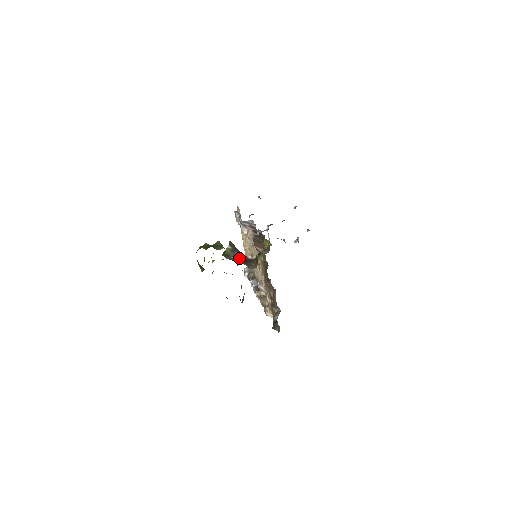
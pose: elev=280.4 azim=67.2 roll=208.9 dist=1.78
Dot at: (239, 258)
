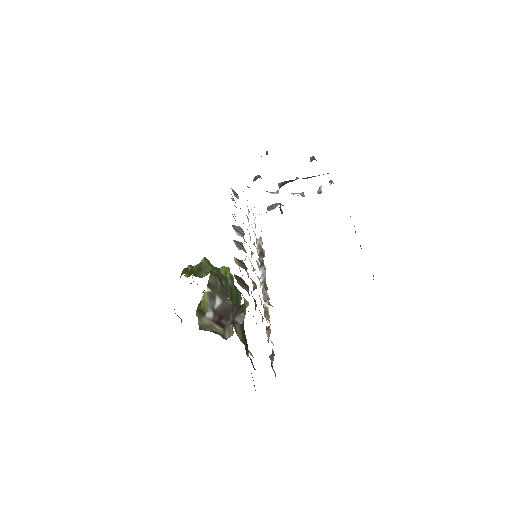
Dot at: (217, 312)
